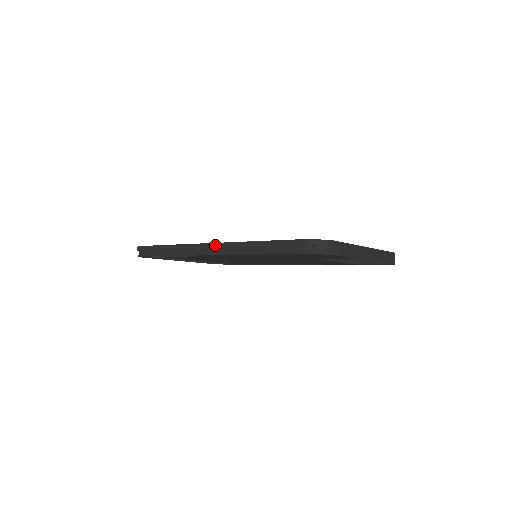
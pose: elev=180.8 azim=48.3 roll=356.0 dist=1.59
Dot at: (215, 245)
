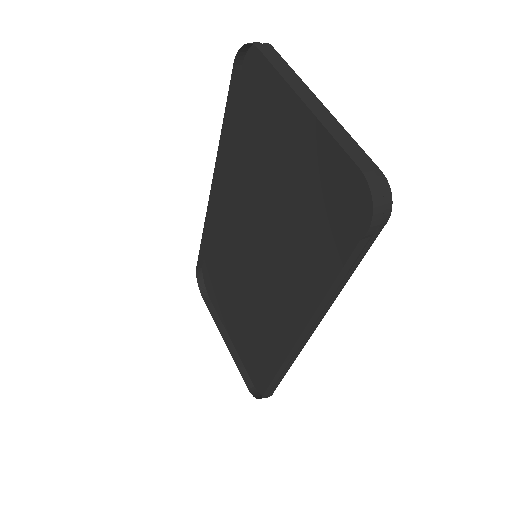
Dot at: occluded
